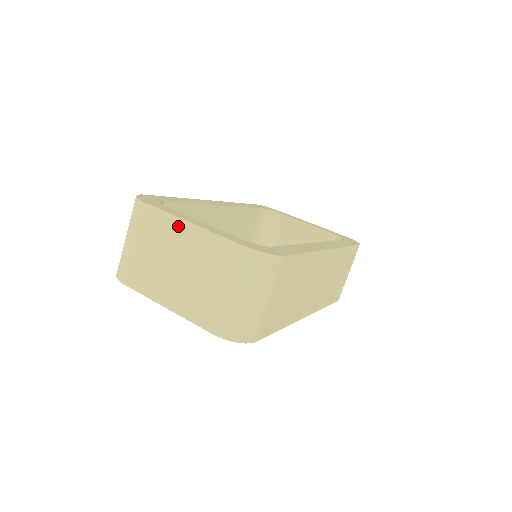
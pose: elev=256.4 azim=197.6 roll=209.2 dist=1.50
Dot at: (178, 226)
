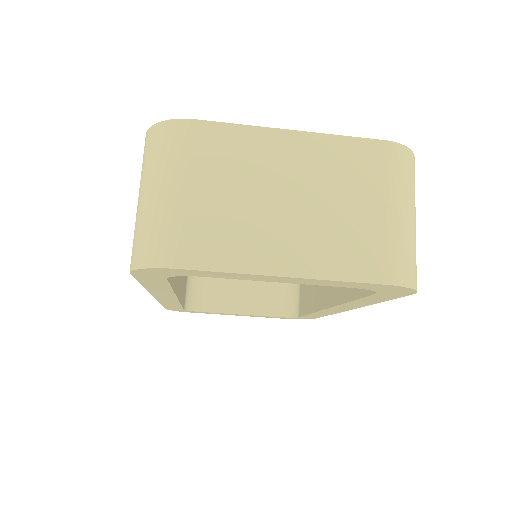
Dot at: (270, 140)
